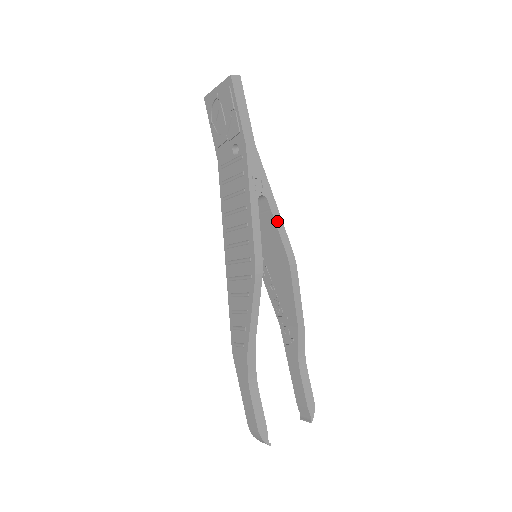
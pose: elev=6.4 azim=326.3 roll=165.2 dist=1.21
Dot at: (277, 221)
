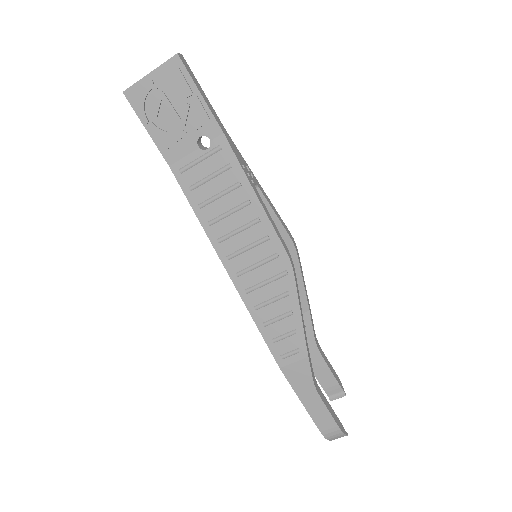
Dot at: (273, 208)
